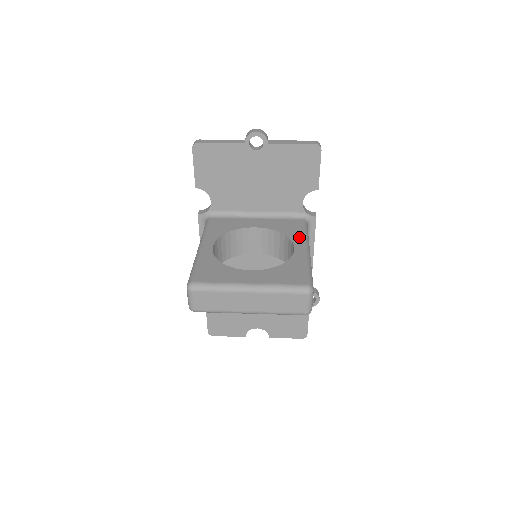
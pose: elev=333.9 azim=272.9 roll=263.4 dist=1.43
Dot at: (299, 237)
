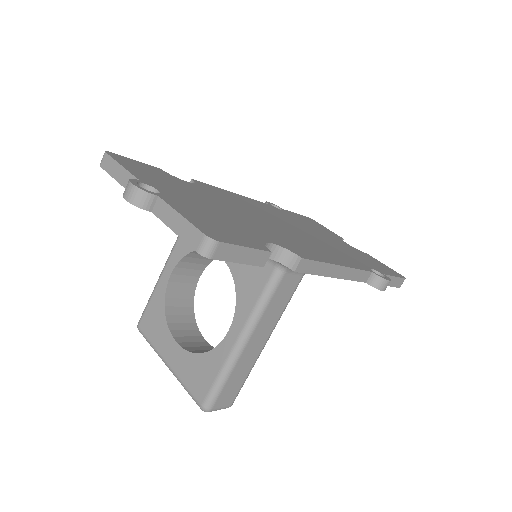
Dot at: (245, 311)
